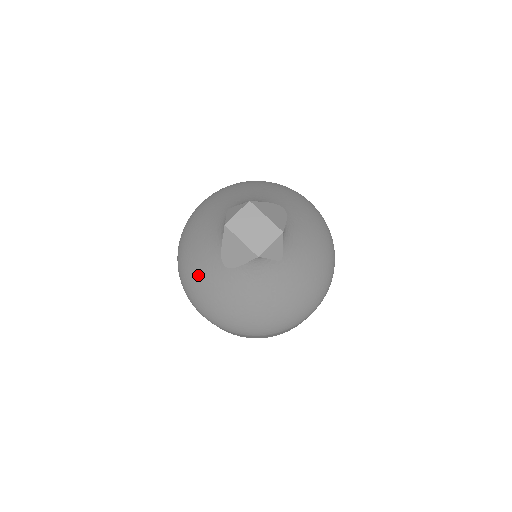
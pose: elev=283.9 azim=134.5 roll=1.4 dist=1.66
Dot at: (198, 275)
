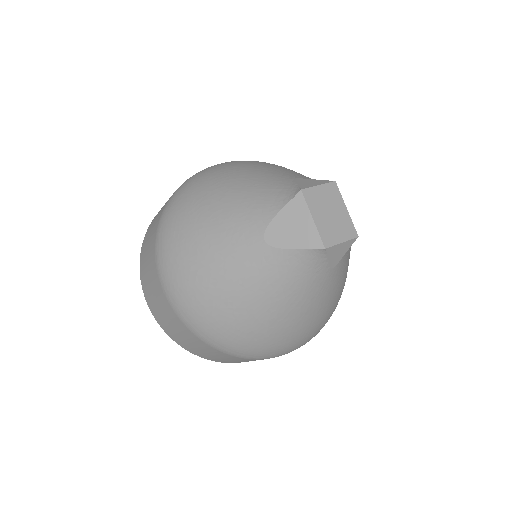
Dot at: (206, 236)
